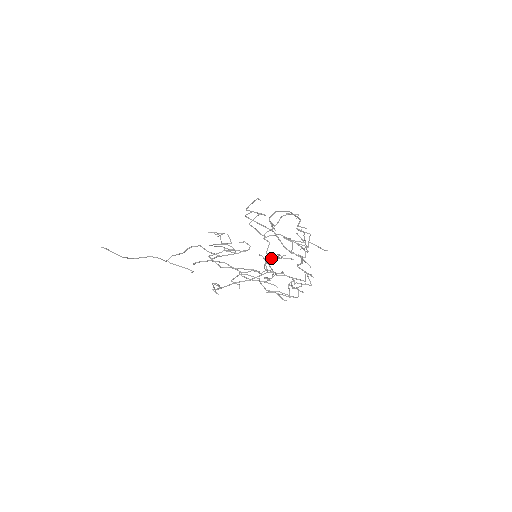
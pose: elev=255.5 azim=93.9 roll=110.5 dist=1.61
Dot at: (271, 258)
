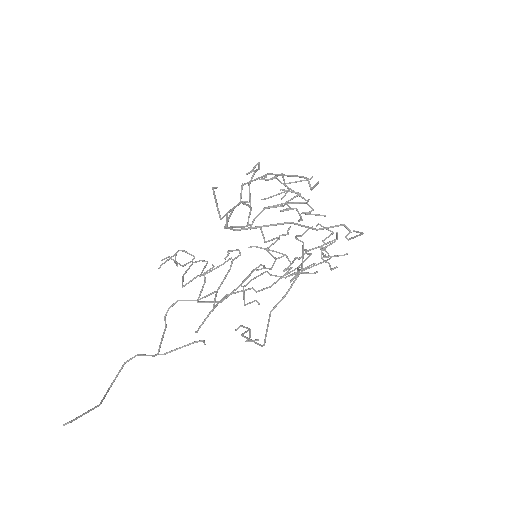
Dot at: (273, 243)
